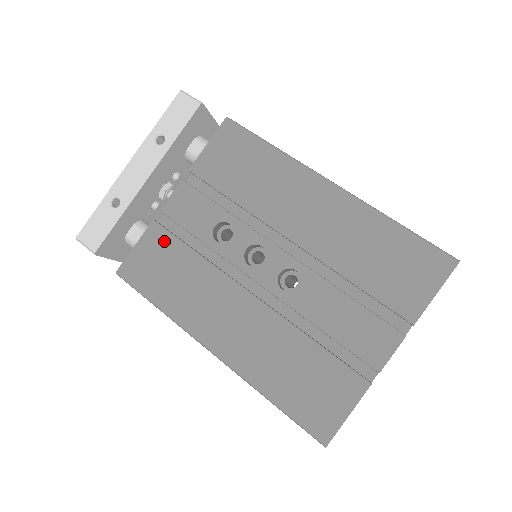
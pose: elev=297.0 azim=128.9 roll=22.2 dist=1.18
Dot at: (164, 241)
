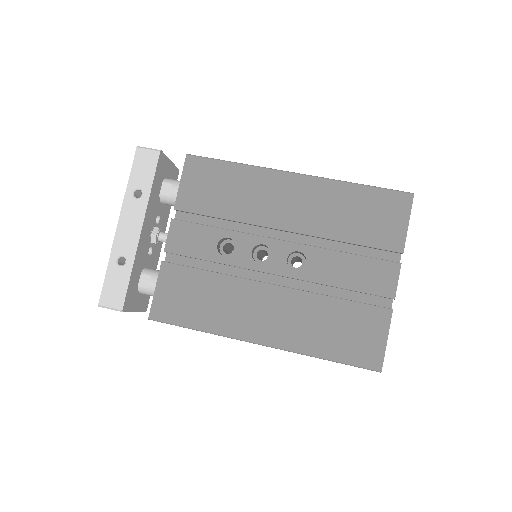
Dot at: (179, 275)
